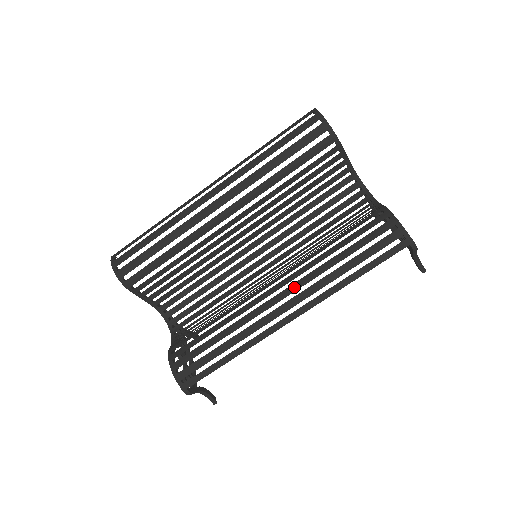
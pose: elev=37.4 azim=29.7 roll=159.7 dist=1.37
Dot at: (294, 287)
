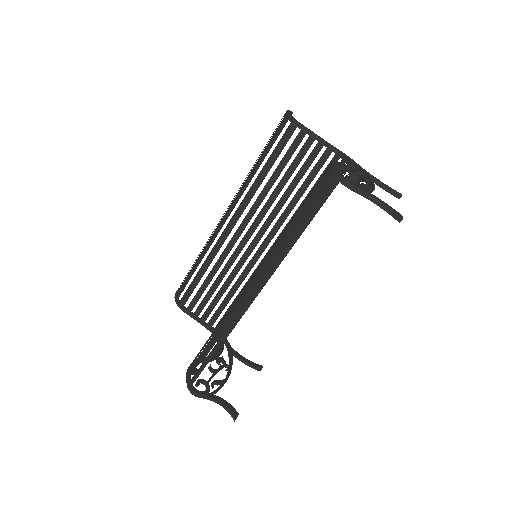
Dot at: (259, 266)
